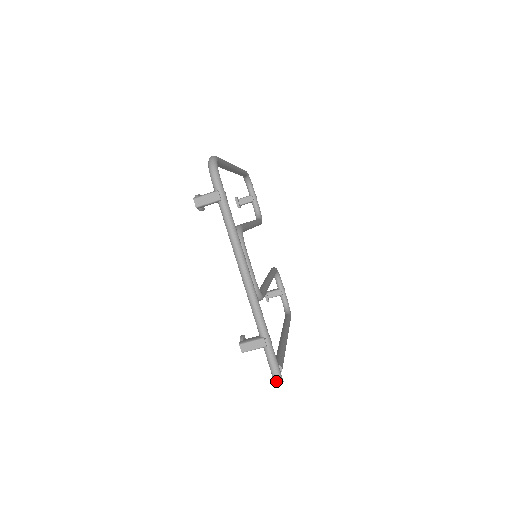
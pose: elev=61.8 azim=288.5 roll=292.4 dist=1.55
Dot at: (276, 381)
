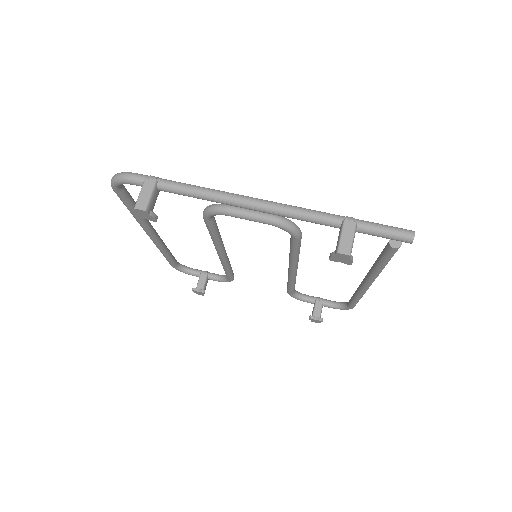
Dot at: (408, 236)
